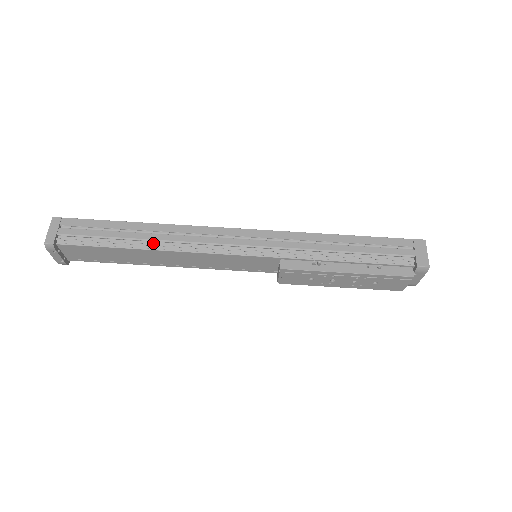
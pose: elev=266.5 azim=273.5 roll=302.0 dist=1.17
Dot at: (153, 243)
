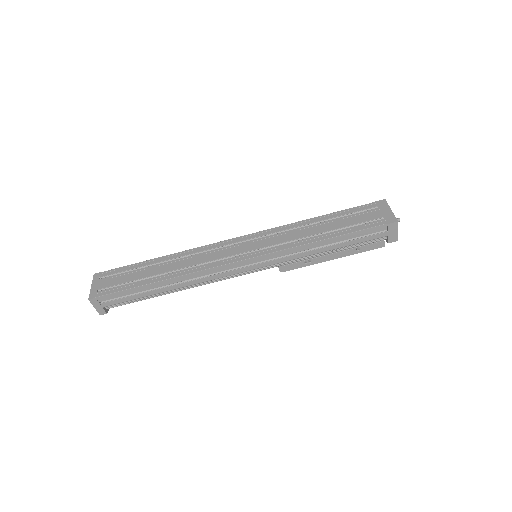
Dot at: (177, 288)
